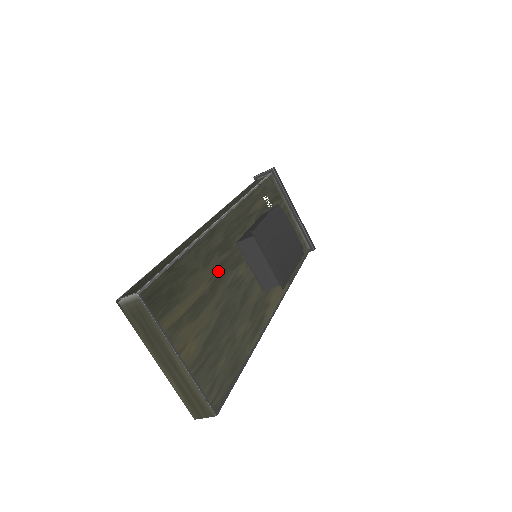
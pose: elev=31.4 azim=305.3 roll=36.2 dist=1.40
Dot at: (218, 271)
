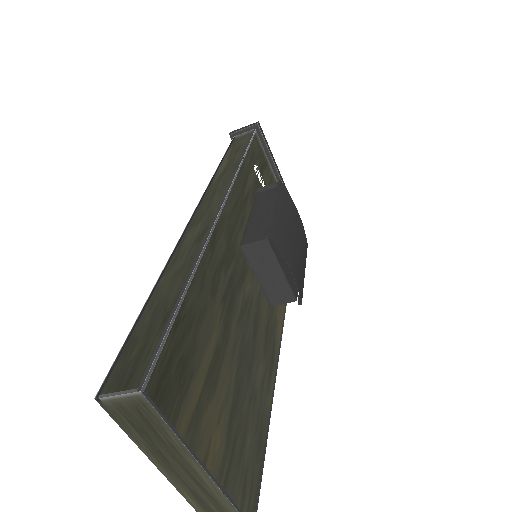
Dot at: (227, 298)
